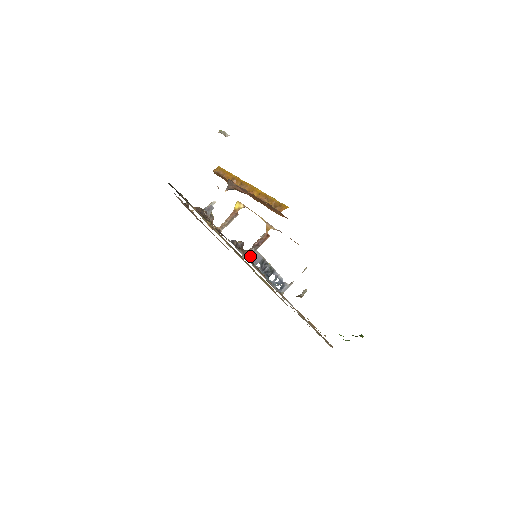
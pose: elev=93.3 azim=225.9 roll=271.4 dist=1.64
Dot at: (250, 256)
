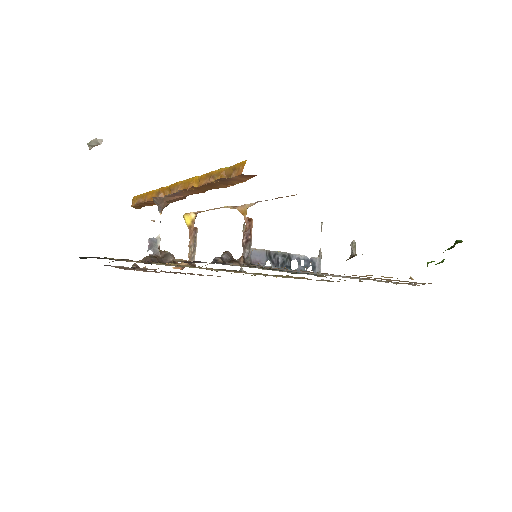
Dot at: (250, 261)
